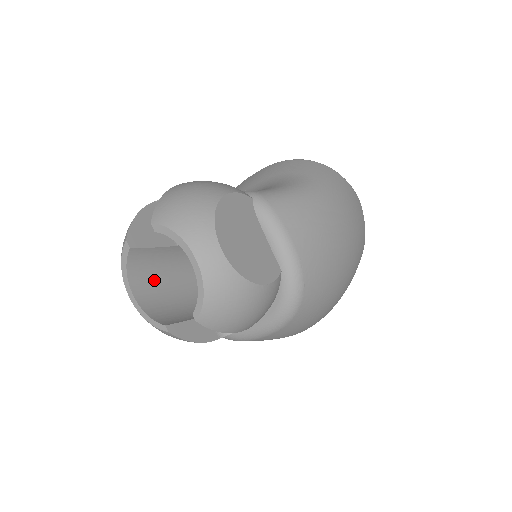
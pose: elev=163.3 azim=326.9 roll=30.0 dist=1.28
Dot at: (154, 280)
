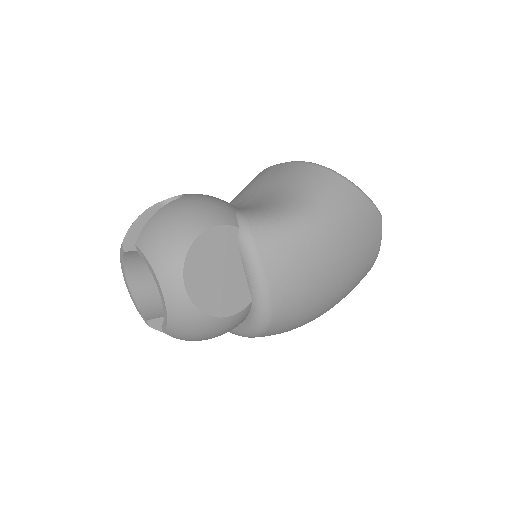
Dot at: occluded
